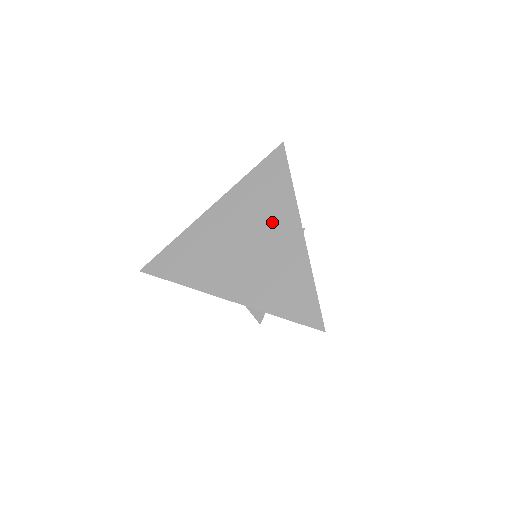
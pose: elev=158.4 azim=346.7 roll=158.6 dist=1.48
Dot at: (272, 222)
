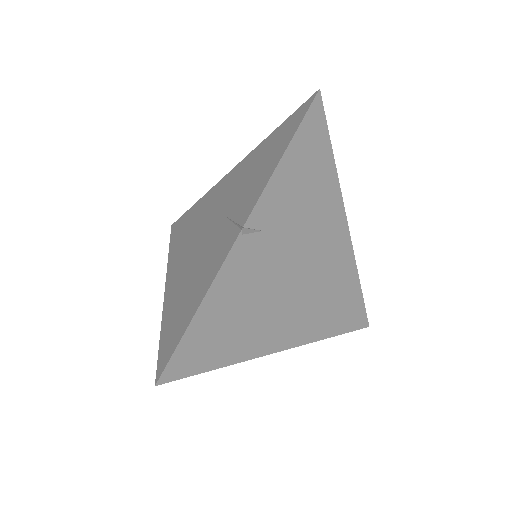
Dot at: (237, 207)
